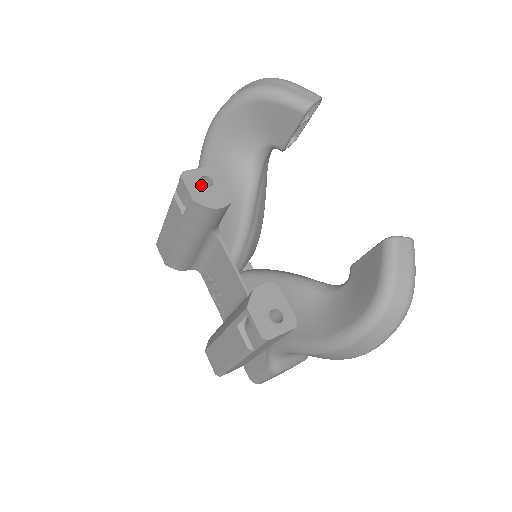
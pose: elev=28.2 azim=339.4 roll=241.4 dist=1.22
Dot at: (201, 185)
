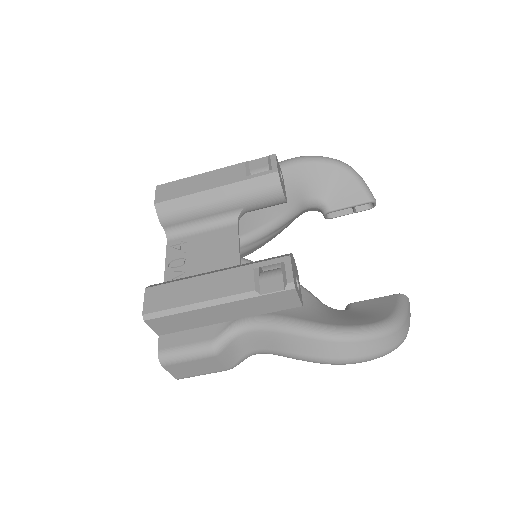
Dot at: occluded
